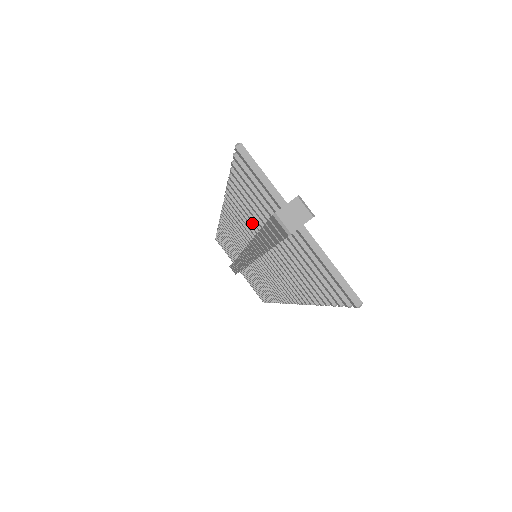
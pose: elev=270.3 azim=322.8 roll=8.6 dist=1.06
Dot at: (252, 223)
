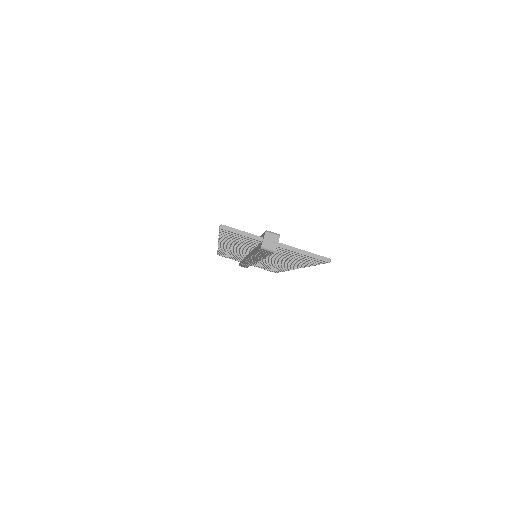
Dot at: occluded
